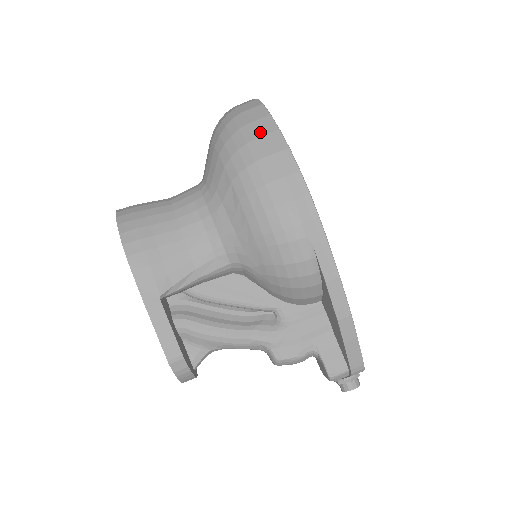
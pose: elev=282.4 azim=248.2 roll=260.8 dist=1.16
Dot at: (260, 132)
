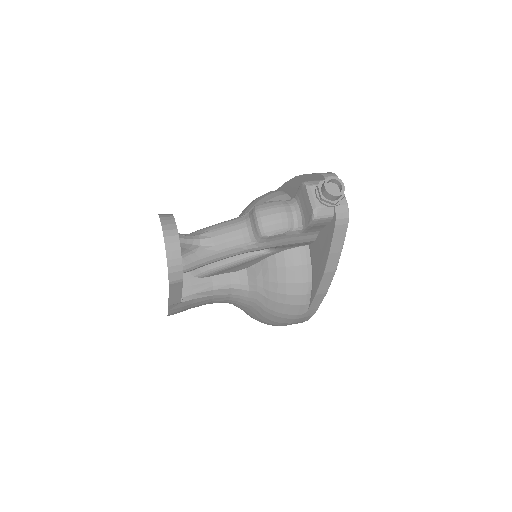
Dot at: occluded
